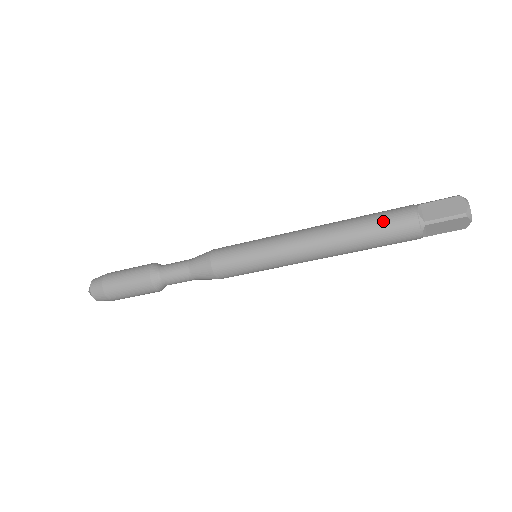
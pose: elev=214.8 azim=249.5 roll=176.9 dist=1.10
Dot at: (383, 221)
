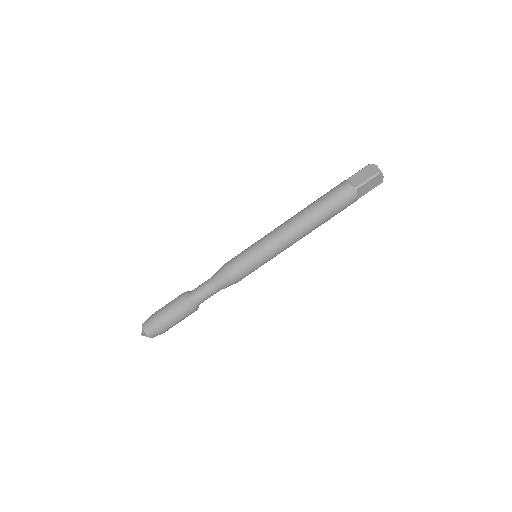
Dot at: (330, 197)
